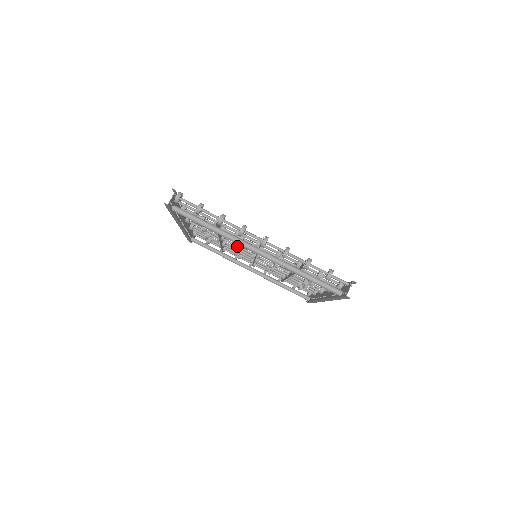
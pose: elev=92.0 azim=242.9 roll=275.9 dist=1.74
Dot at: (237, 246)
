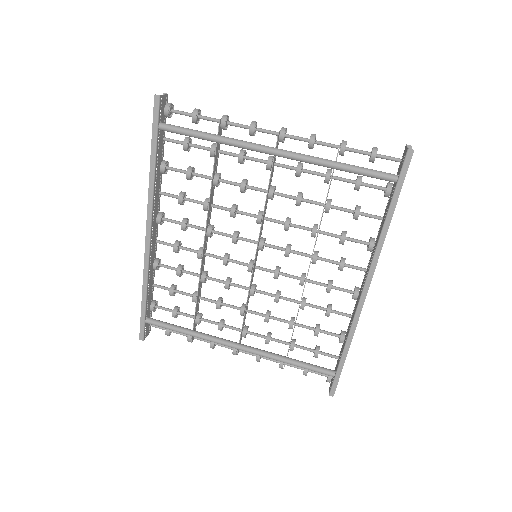
Dot at: (227, 254)
